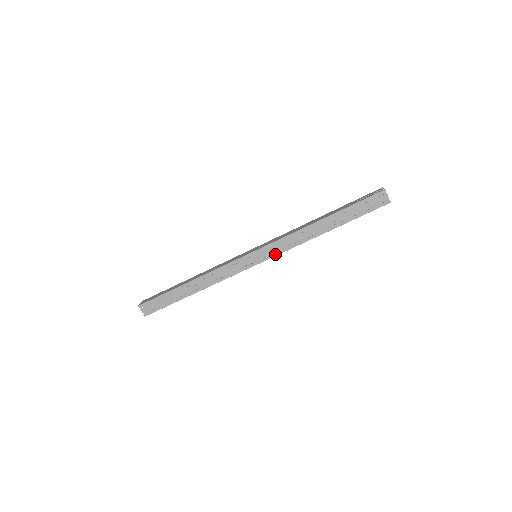
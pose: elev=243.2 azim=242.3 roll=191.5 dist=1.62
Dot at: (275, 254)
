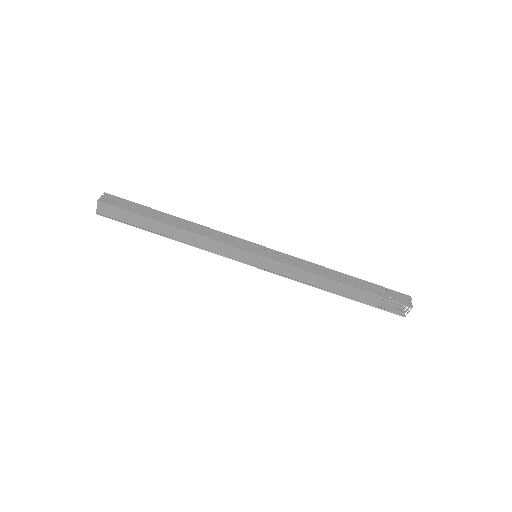
Dot at: (280, 261)
